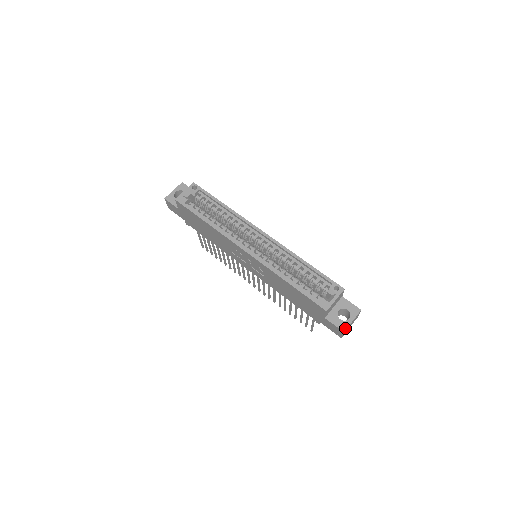
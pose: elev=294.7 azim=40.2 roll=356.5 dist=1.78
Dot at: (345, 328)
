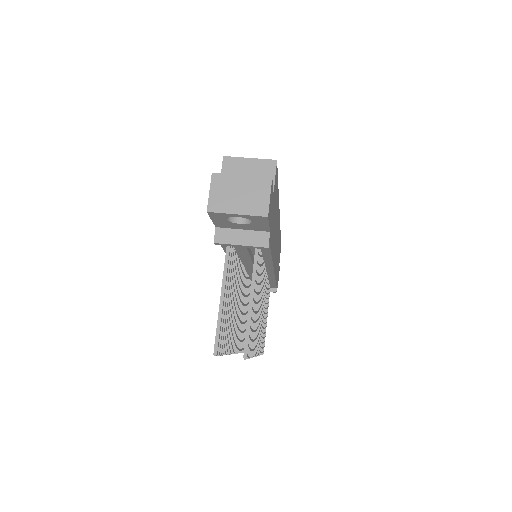
Dot at: (221, 174)
